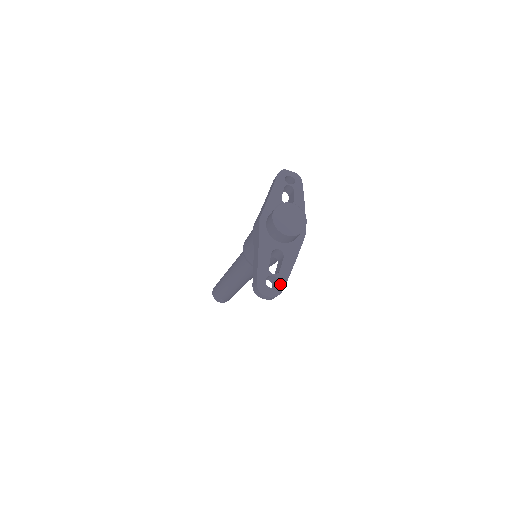
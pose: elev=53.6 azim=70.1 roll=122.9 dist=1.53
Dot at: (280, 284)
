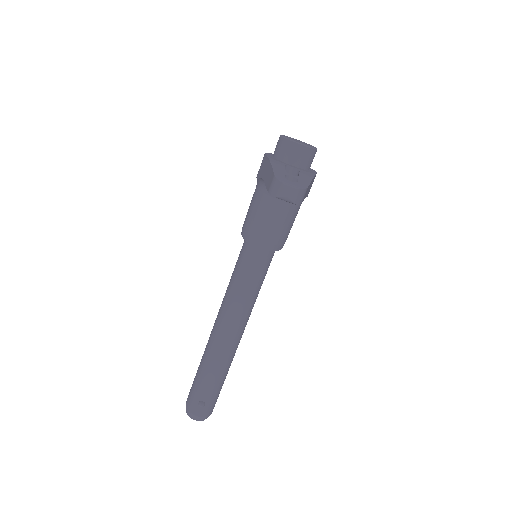
Dot at: (302, 183)
